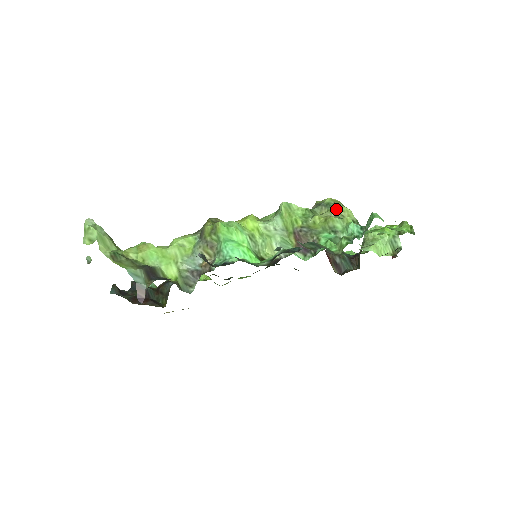
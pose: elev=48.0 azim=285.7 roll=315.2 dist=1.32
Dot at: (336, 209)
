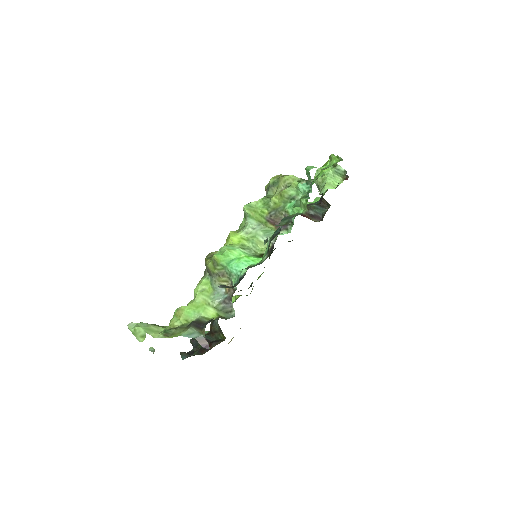
Dot at: (282, 182)
